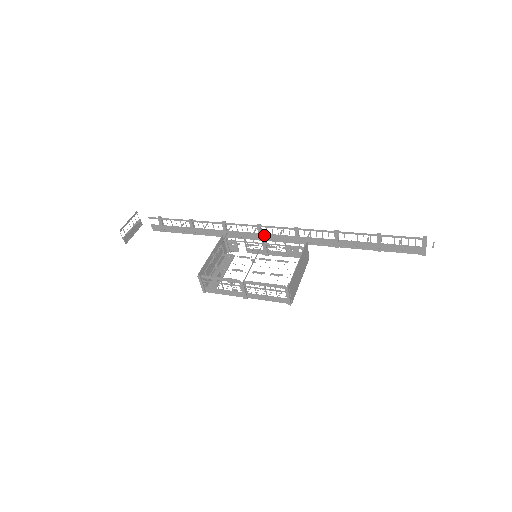
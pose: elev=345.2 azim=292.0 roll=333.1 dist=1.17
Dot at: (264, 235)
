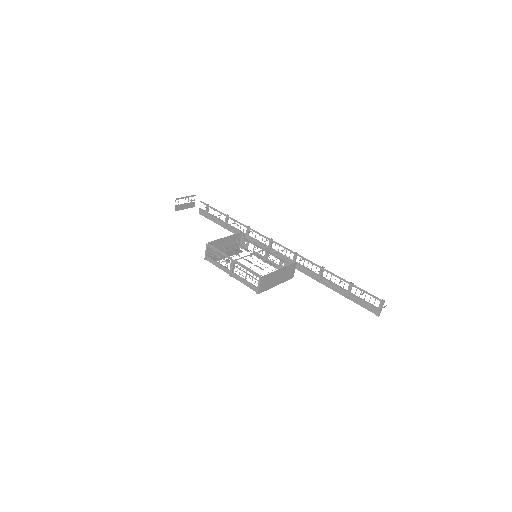
Dot at: occluded
